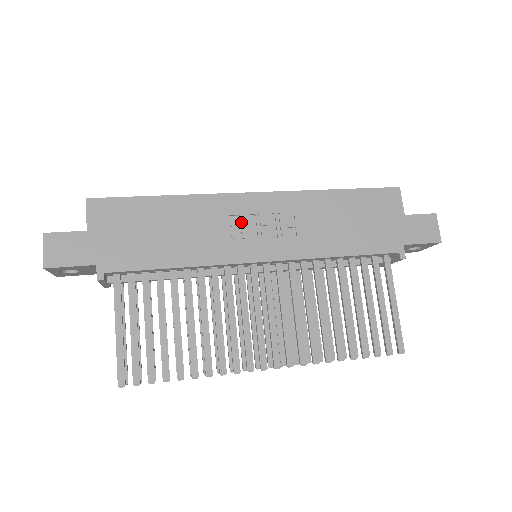
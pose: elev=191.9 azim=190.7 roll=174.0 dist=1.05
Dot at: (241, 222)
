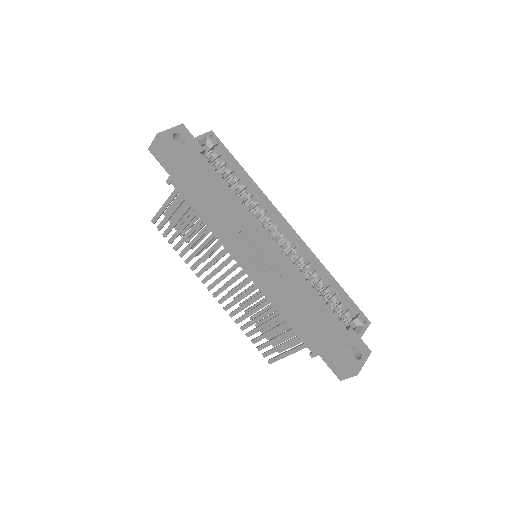
Dot at: (250, 244)
